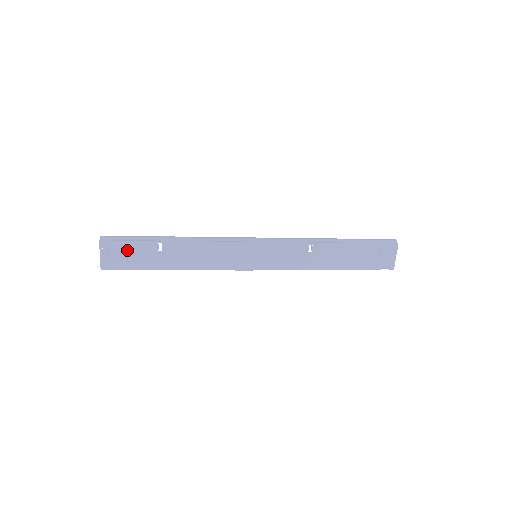
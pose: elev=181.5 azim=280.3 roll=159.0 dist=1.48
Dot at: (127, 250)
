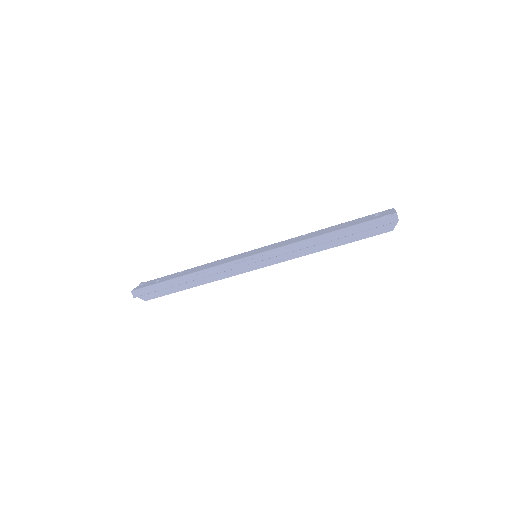
Dot at: (157, 280)
